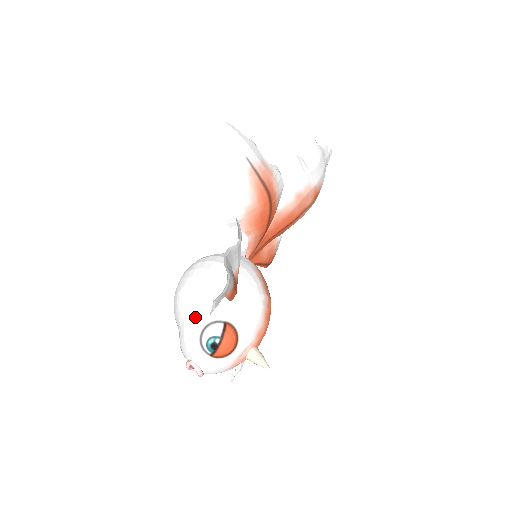
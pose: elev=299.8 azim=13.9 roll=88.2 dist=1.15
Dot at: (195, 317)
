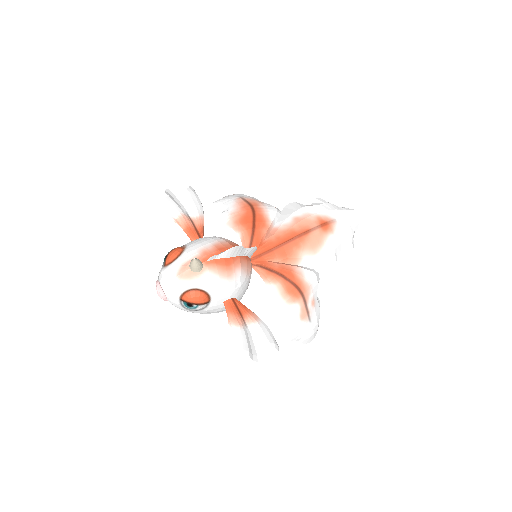
Dot at: occluded
